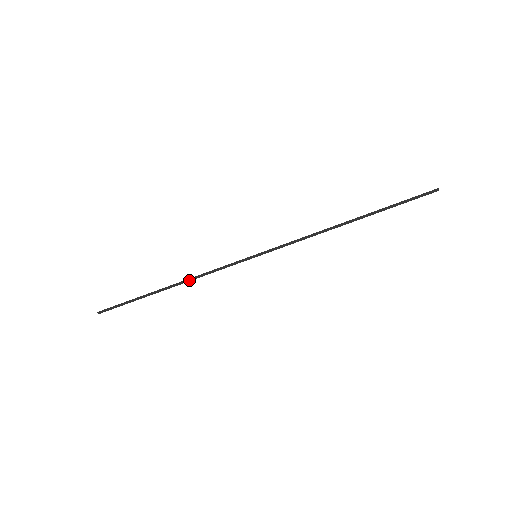
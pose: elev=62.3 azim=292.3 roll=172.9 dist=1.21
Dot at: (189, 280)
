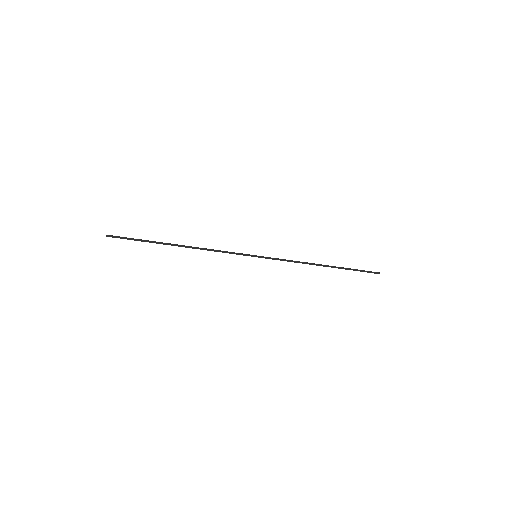
Dot at: occluded
